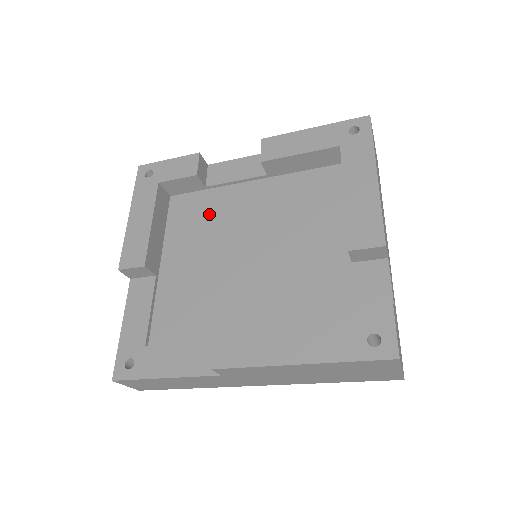
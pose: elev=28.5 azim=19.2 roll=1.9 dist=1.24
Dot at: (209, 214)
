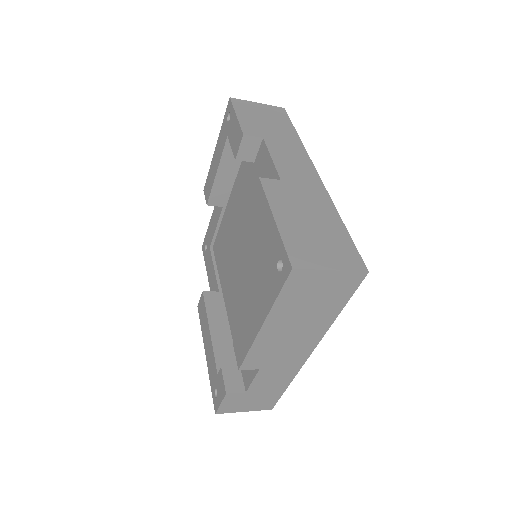
Dot at: (249, 191)
